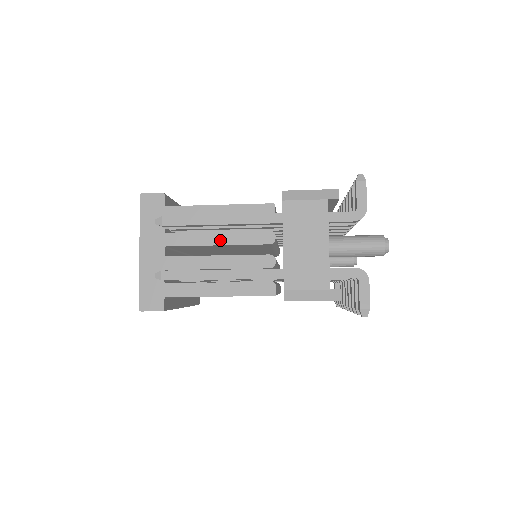
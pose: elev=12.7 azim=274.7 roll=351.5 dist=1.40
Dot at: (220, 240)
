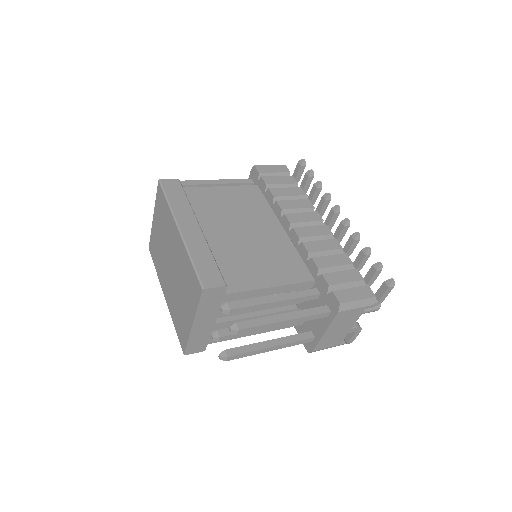
Dot at: occluded
